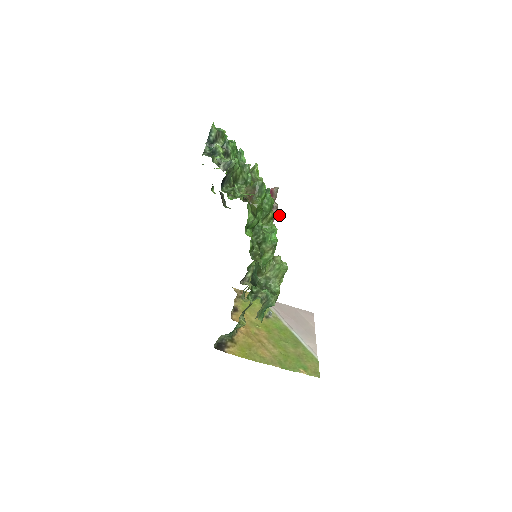
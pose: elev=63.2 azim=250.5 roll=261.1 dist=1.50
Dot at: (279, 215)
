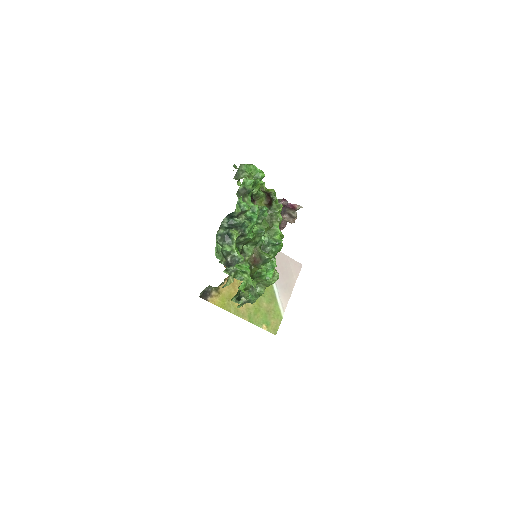
Dot at: (295, 219)
